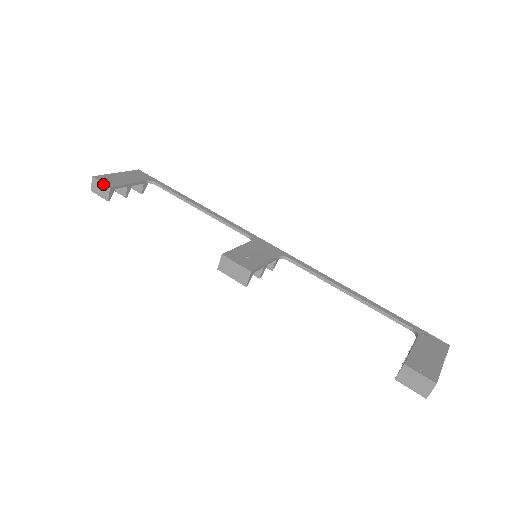
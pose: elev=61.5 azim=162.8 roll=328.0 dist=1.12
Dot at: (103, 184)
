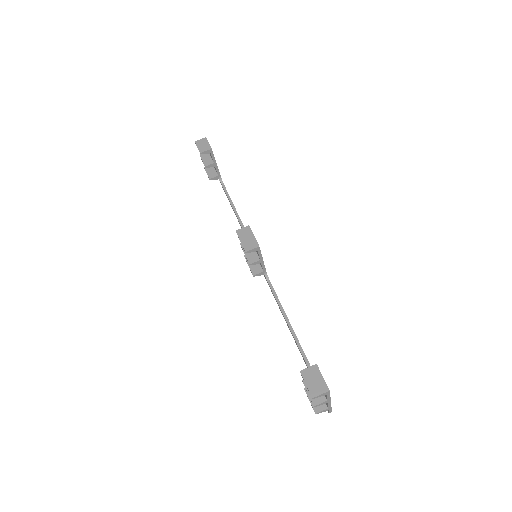
Dot at: (209, 144)
